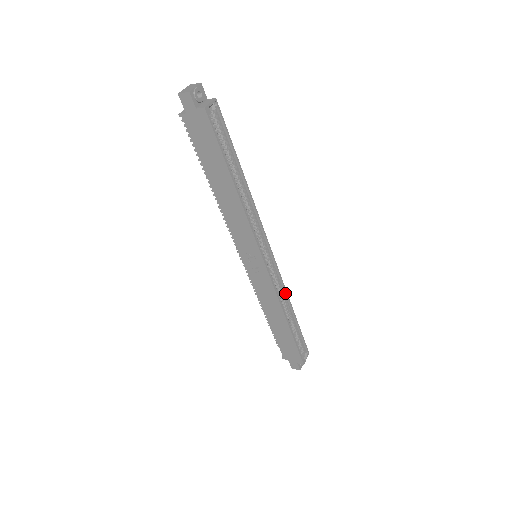
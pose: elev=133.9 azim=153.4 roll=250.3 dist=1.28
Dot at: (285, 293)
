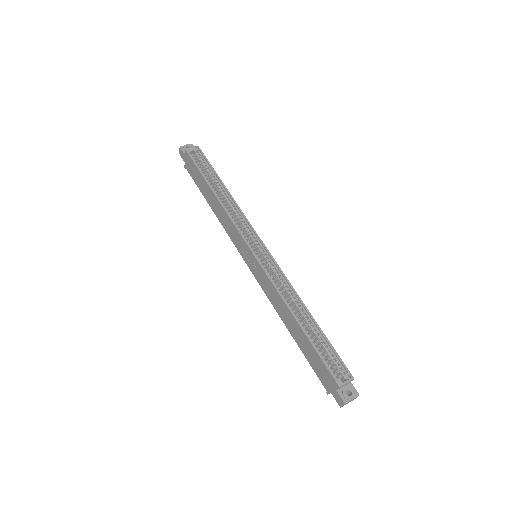
Dot at: (292, 289)
